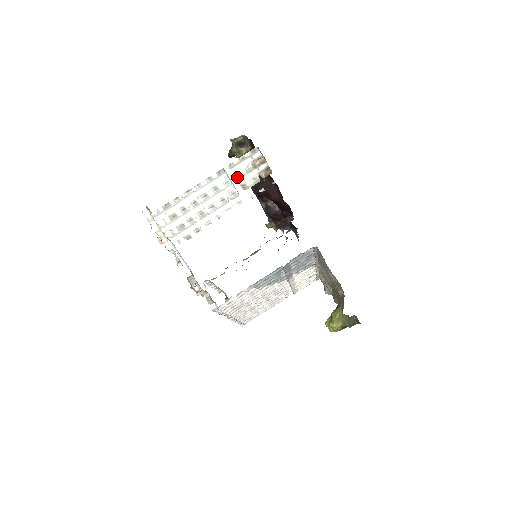
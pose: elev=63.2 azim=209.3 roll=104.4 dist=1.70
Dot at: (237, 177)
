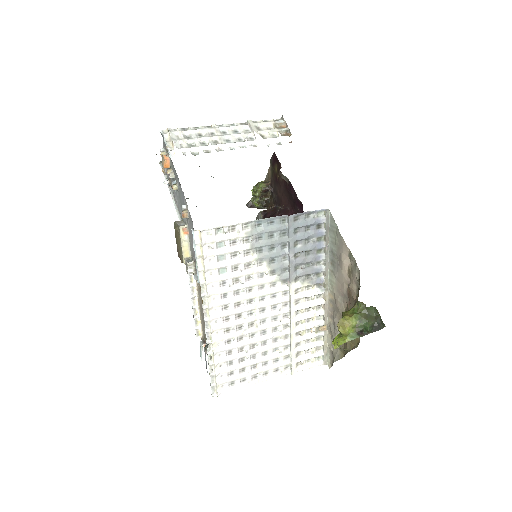
Dot at: (258, 129)
